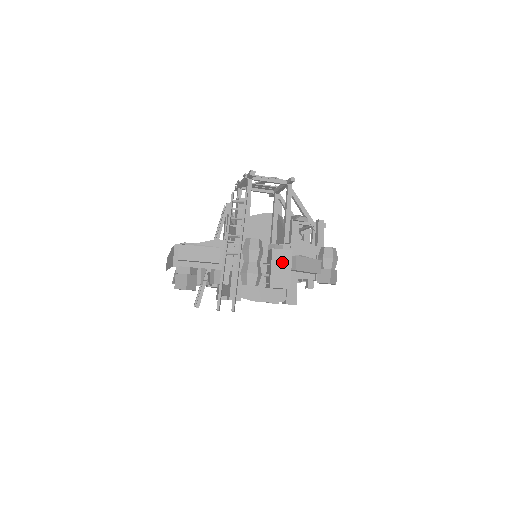
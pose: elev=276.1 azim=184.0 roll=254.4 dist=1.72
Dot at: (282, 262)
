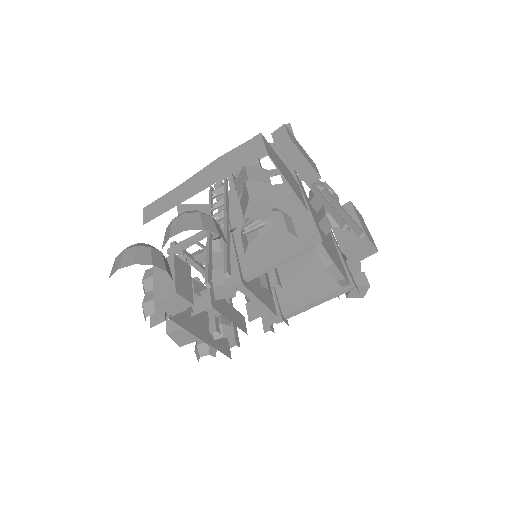
Dot at: (361, 220)
